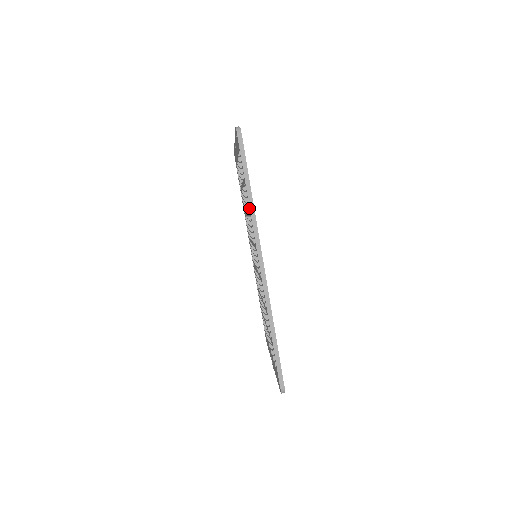
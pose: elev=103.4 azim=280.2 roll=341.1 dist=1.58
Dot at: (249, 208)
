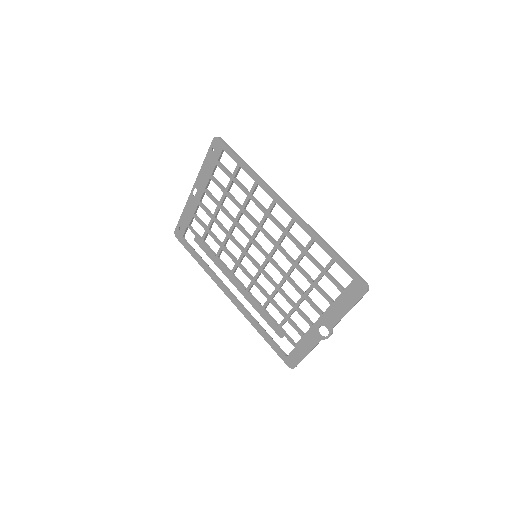
Dot at: (254, 177)
